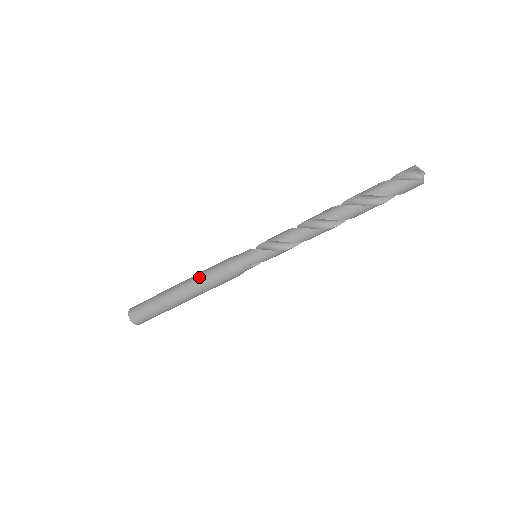
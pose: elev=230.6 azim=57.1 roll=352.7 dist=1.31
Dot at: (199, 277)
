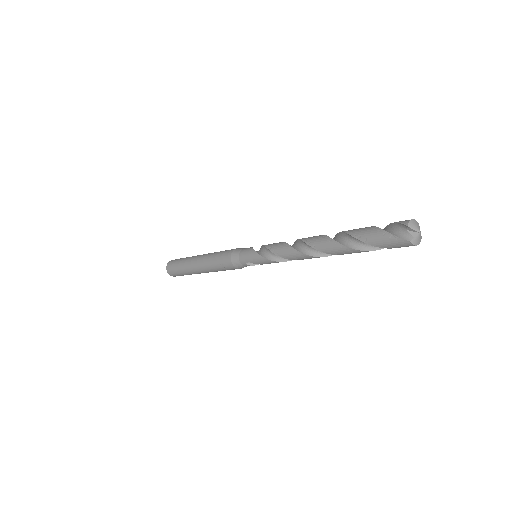
Dot at: (212, 256)
